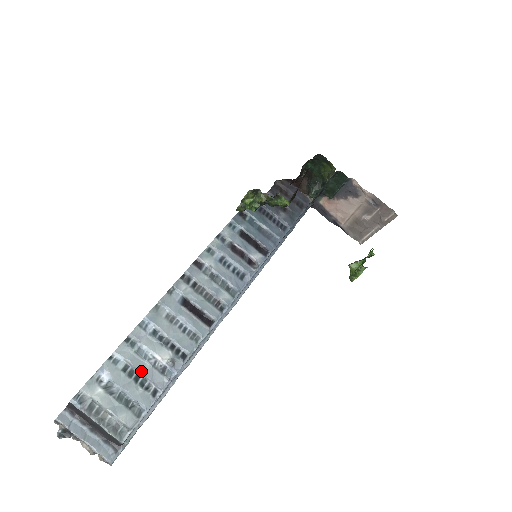
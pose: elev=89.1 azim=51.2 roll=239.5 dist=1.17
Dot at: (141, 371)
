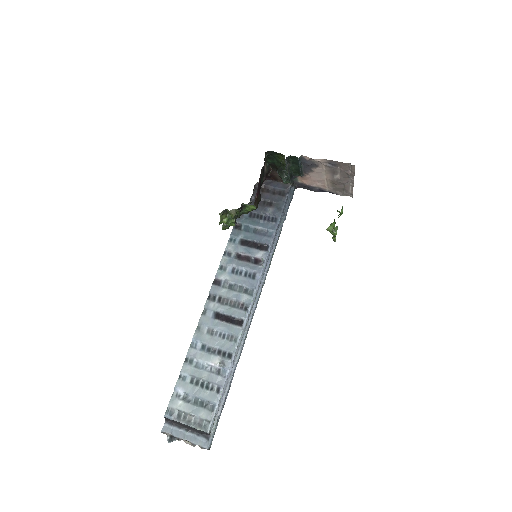
Dot at: (203, 378)
